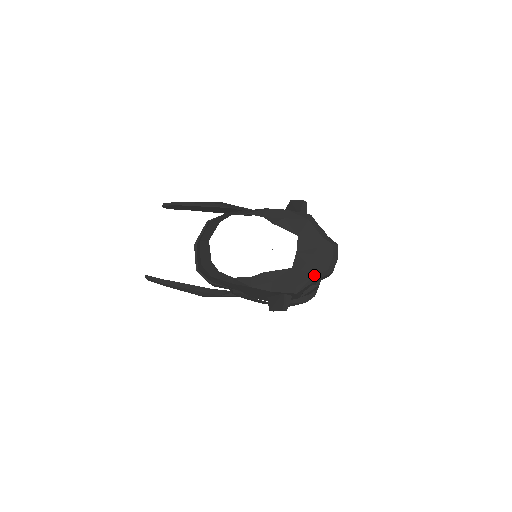
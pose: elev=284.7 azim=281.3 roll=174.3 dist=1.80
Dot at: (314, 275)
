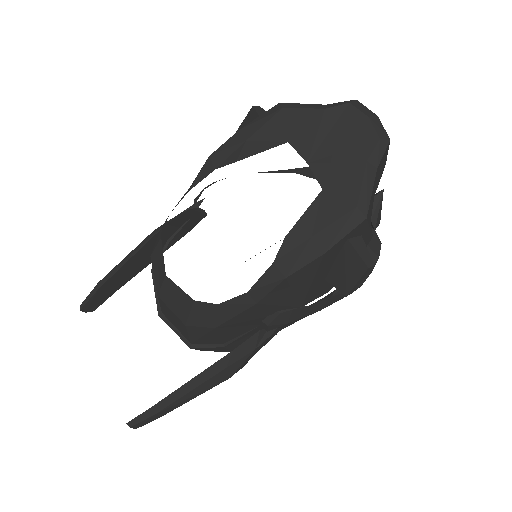
Dot at: (366, 166)
